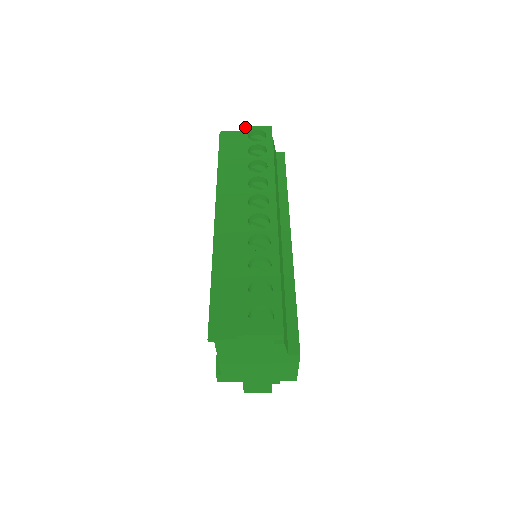
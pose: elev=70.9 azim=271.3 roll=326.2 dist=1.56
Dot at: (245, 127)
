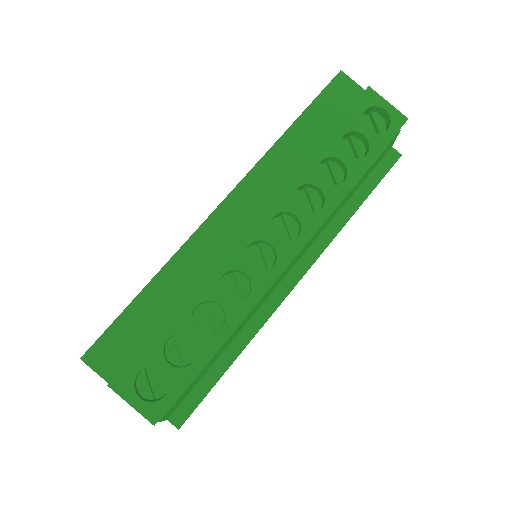
Dot at: (375, 93)
